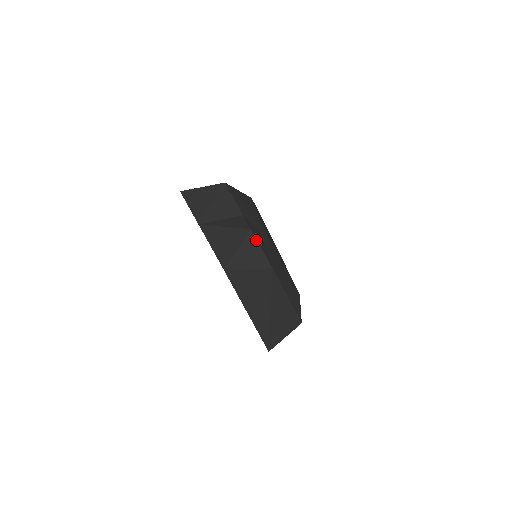
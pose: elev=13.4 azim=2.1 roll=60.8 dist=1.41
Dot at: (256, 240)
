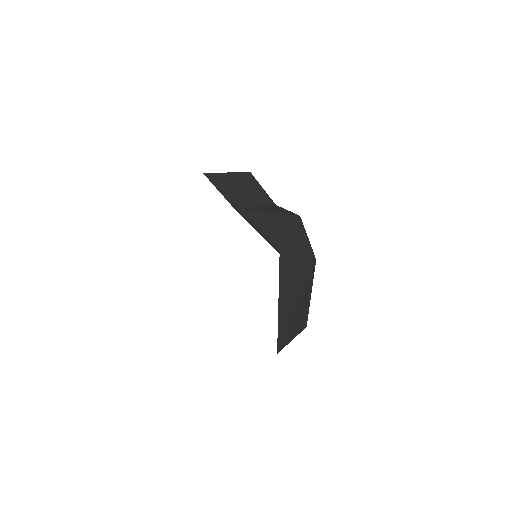
Dot at: (304, 228)
